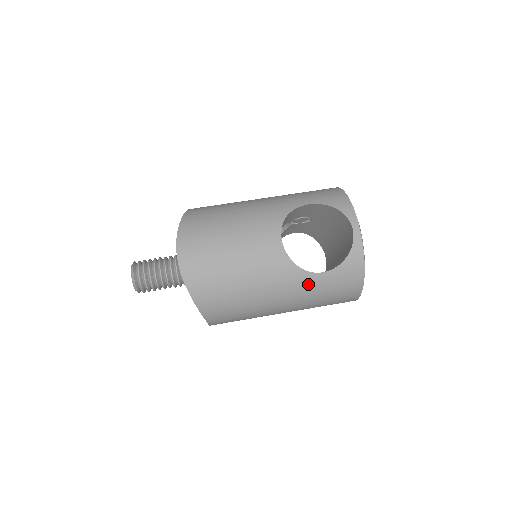
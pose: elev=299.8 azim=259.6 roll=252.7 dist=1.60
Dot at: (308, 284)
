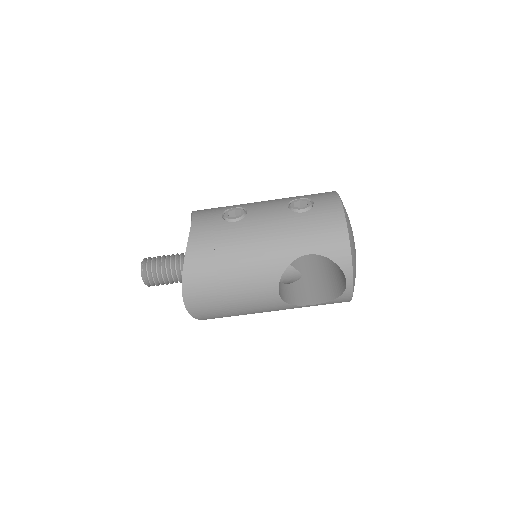
Dot at: occluded
